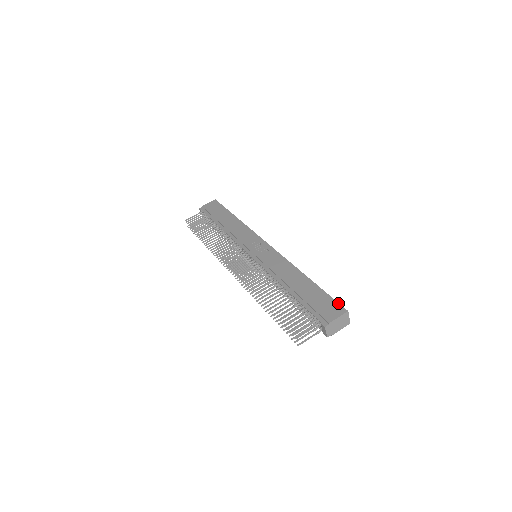
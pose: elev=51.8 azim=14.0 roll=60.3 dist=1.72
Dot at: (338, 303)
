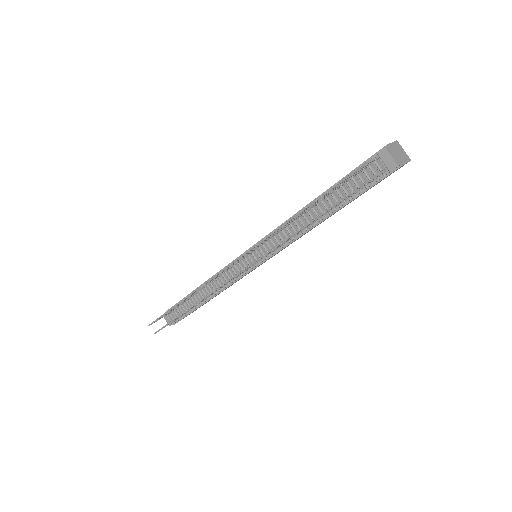
Dot at: occluded
